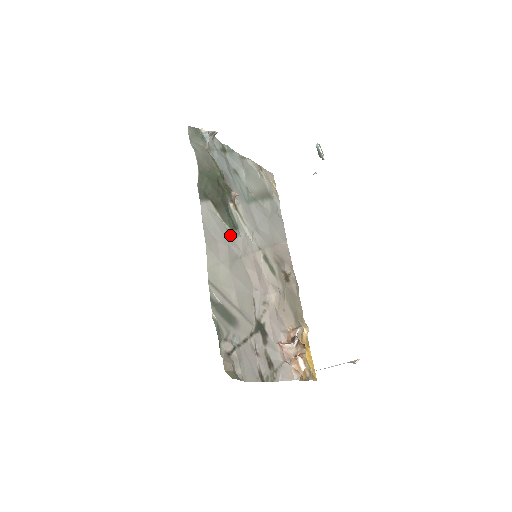
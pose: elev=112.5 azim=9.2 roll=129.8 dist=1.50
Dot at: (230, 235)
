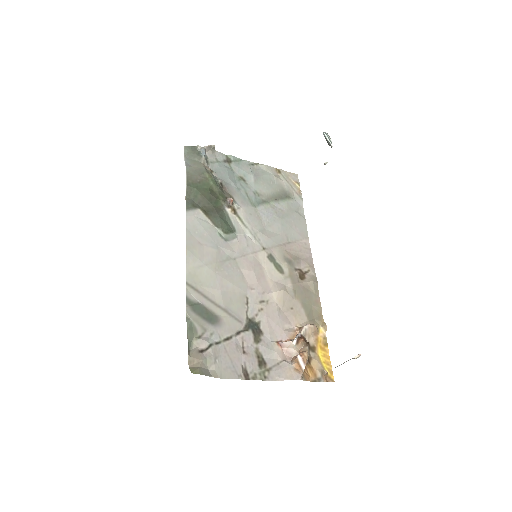
Dot at: (223, 238)
